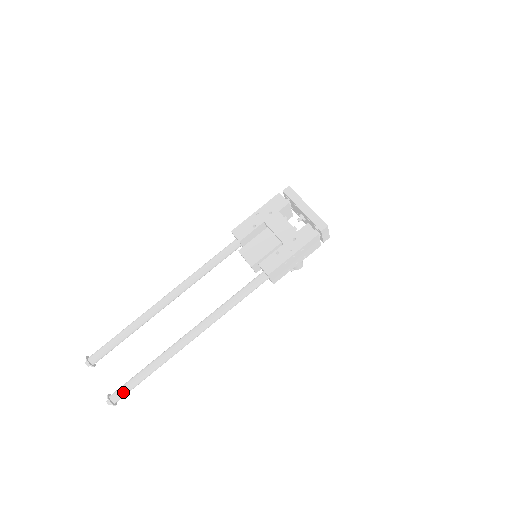
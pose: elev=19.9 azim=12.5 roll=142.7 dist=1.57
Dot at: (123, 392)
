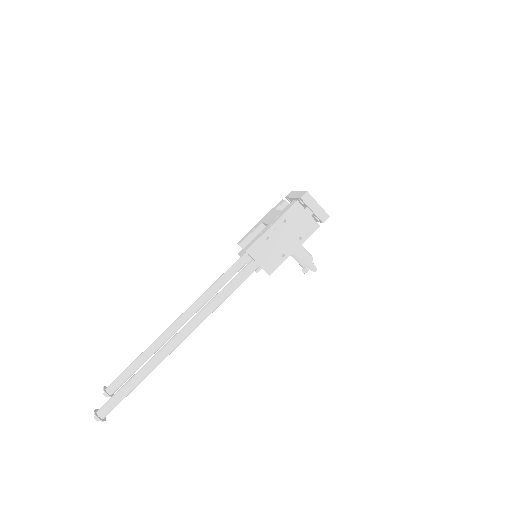
Dot at: (108, 402)
